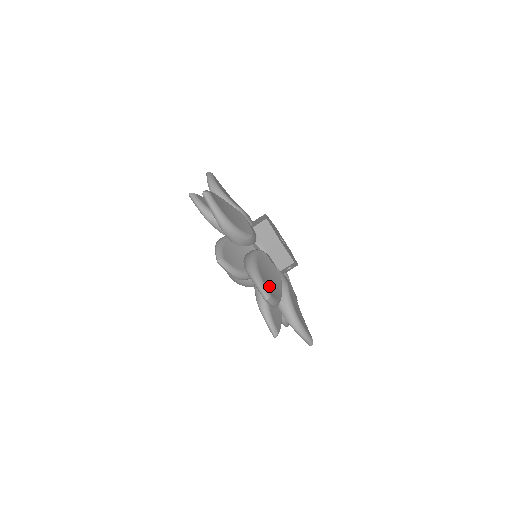
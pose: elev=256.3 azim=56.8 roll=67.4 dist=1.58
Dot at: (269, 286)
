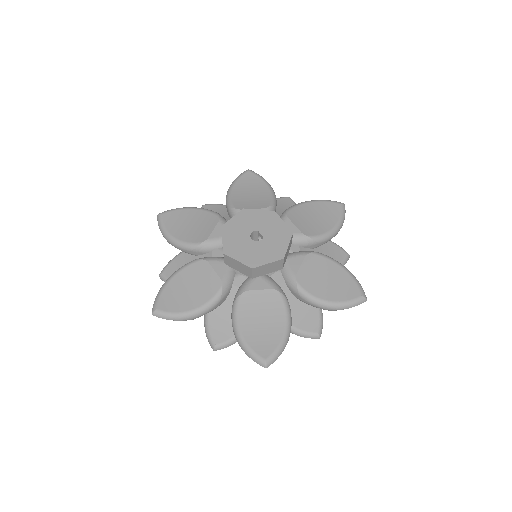
Dot at: (345, 288)
